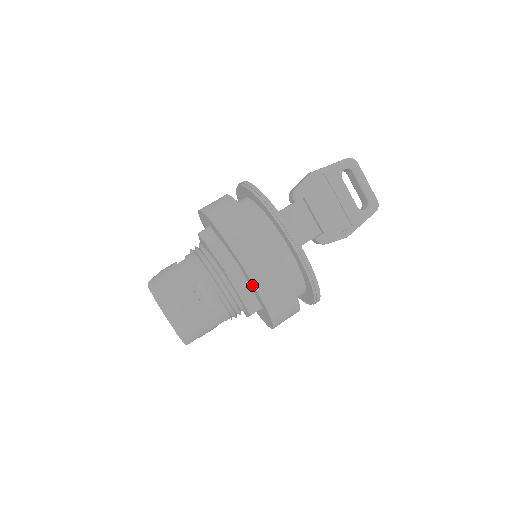
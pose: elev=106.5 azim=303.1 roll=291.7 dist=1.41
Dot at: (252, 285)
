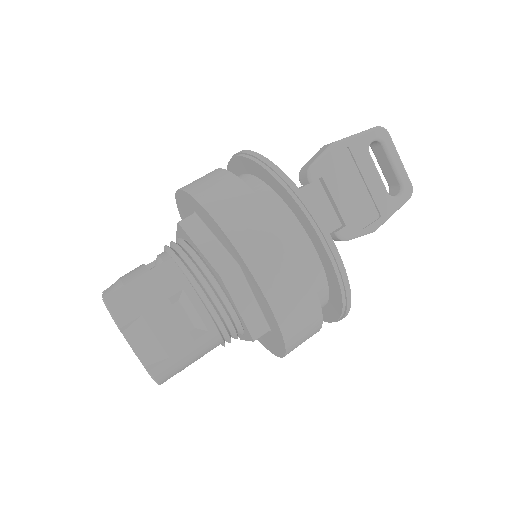
Dot at: (263, 299)
